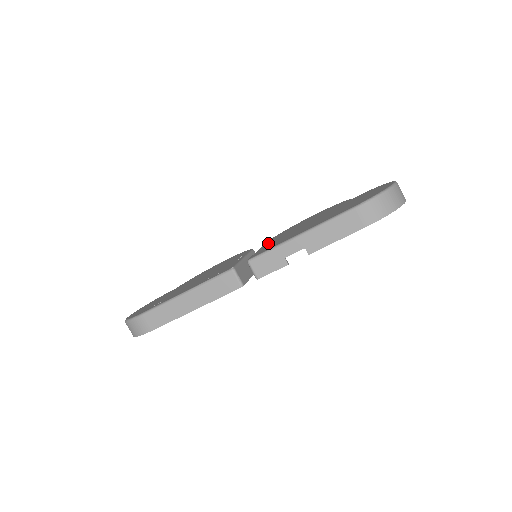
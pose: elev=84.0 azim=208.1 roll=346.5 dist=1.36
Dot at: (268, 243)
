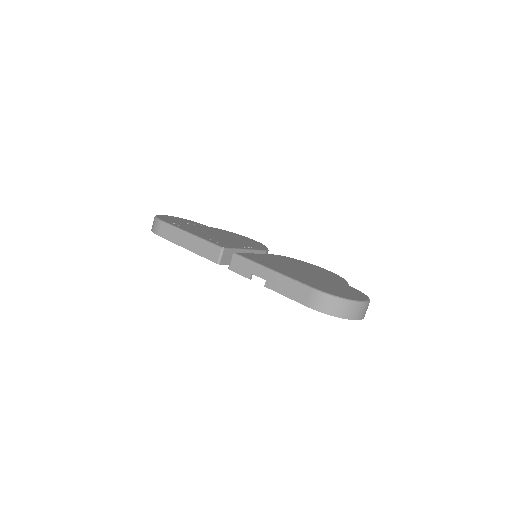
Dot at: (270, 256)
